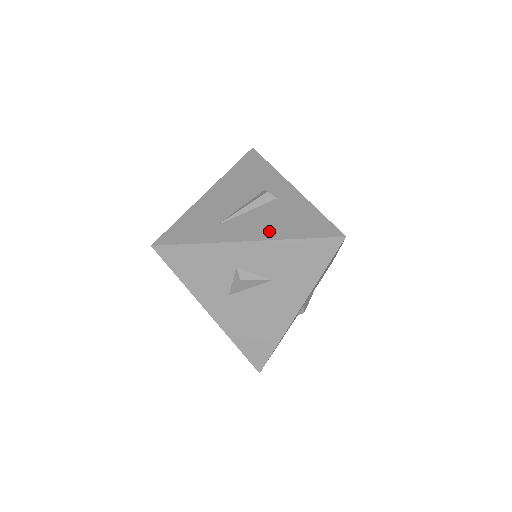
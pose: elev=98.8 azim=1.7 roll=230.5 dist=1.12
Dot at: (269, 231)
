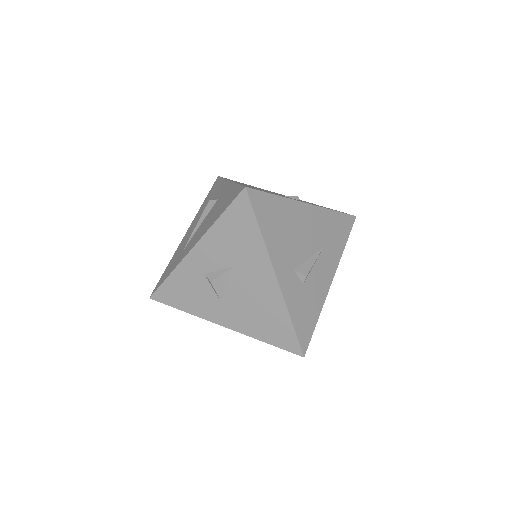
Dot at: (205, 229)
